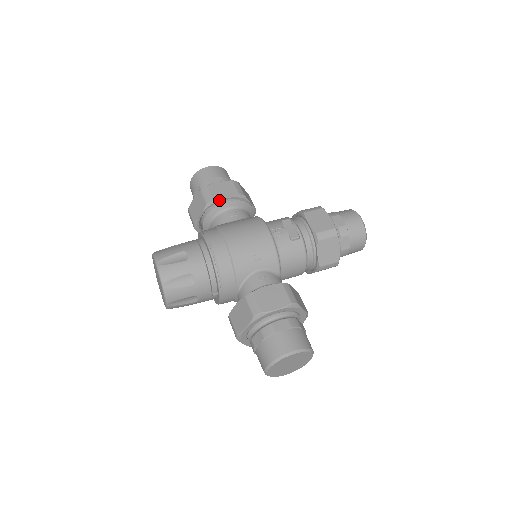
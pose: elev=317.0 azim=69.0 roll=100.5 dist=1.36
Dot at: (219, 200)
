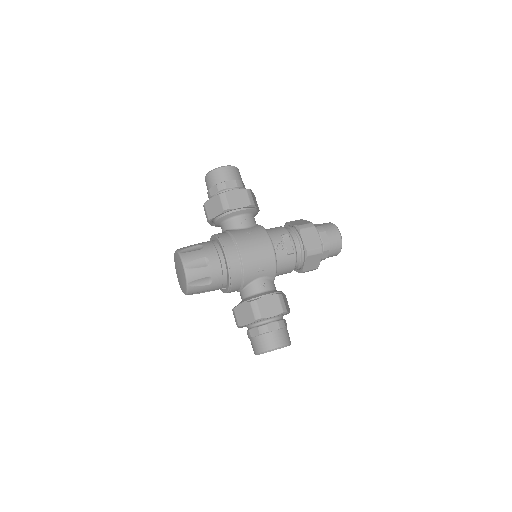
Dot at: (235, 209)
